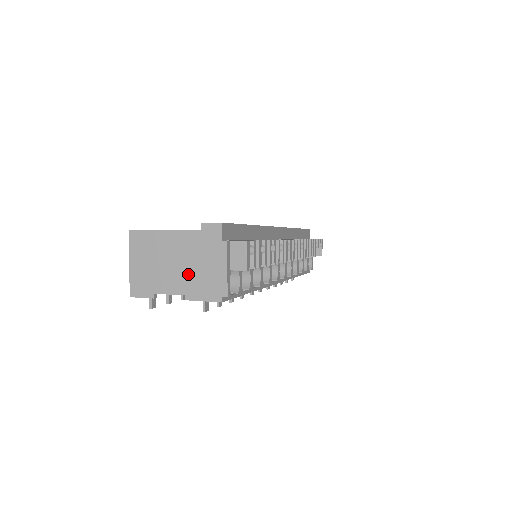
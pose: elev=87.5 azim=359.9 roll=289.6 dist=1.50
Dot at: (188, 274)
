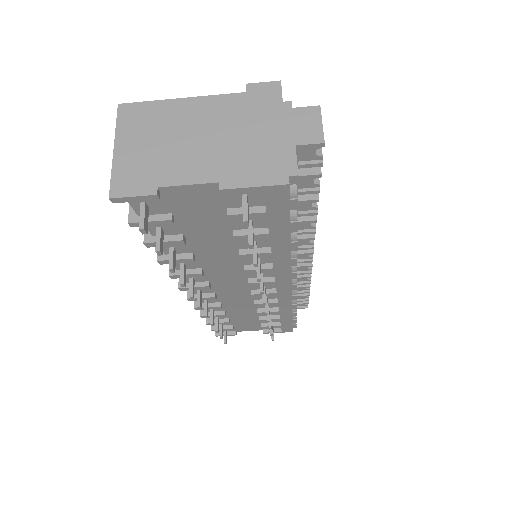
Dot at: (225, 151)
